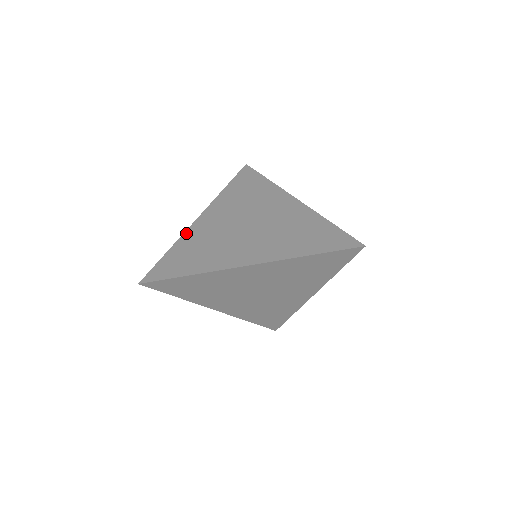
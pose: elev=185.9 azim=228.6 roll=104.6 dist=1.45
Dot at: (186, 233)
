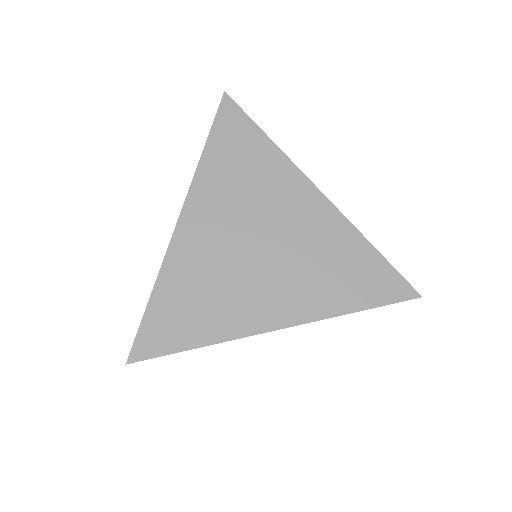
Dot at: (168, 258)
